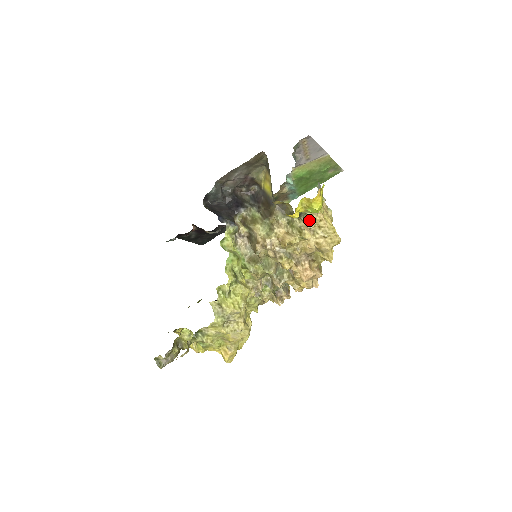
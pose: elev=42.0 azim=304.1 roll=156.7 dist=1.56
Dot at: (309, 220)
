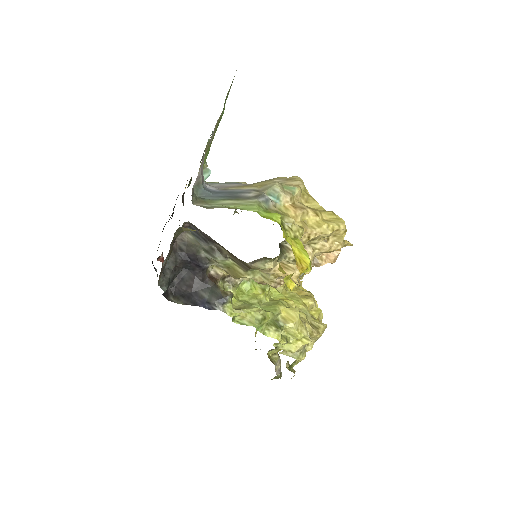
Dot at: occluded
